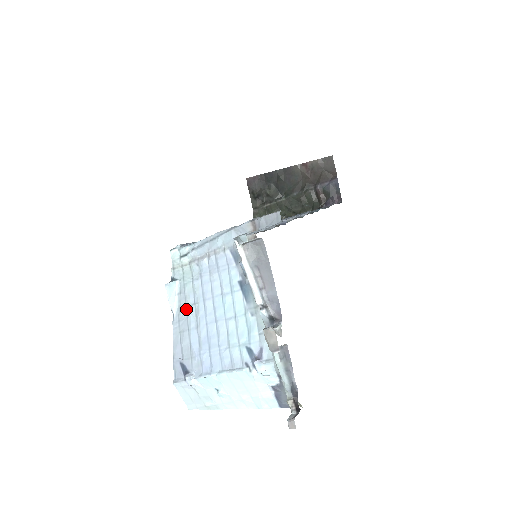
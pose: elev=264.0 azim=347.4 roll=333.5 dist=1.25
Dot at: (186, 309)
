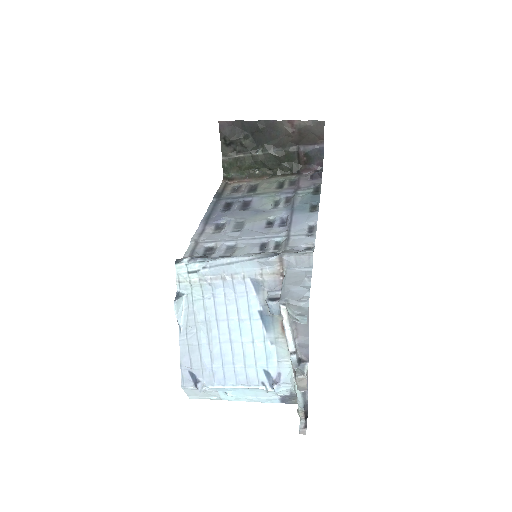
Dot at: (196, 325)
